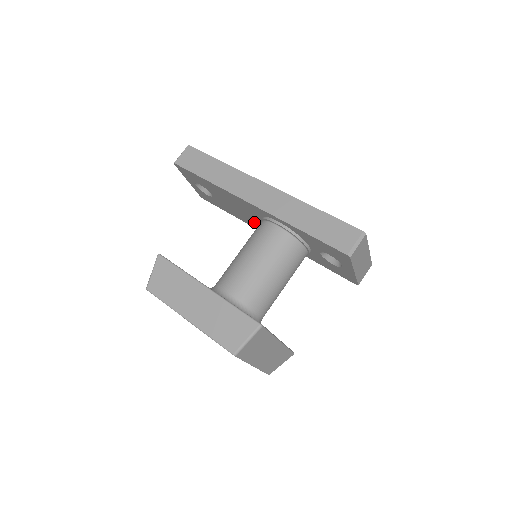
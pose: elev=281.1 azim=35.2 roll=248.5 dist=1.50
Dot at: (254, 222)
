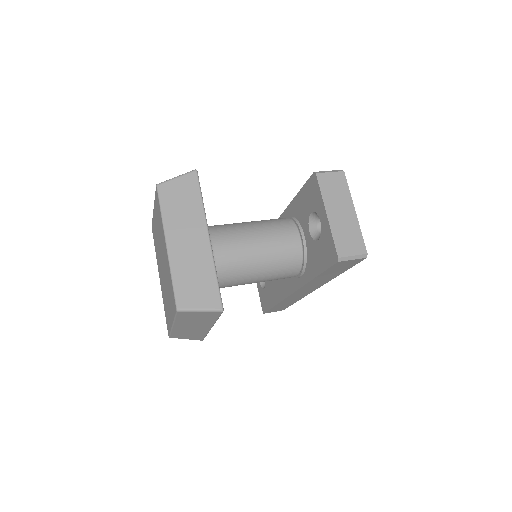
Dot at: occluded
